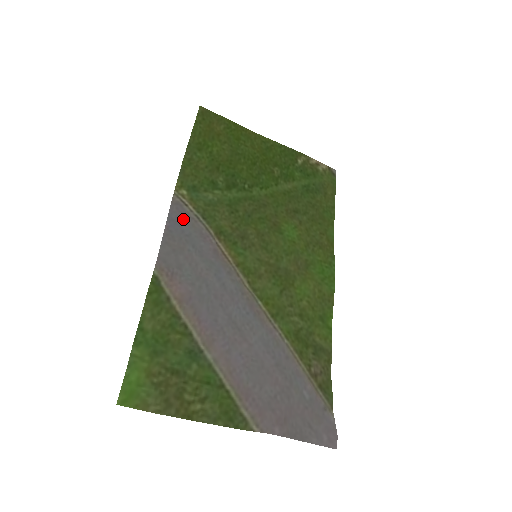
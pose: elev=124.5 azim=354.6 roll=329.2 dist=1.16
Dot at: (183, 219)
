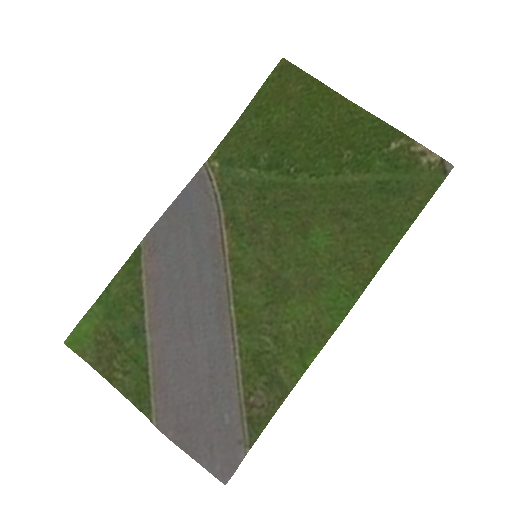
Dot at: (198, 195)
